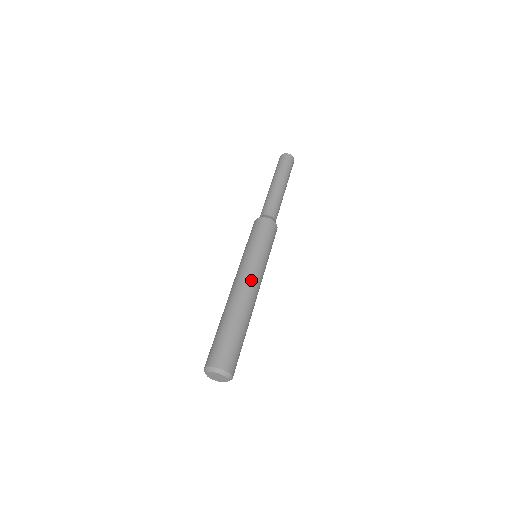
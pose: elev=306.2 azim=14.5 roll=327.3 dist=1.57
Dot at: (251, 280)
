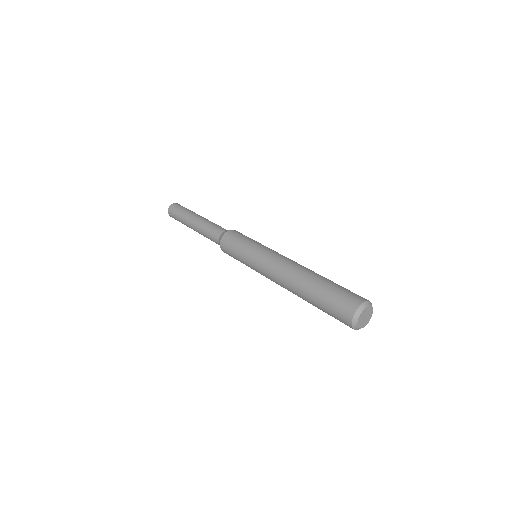
Dot at: occluded
